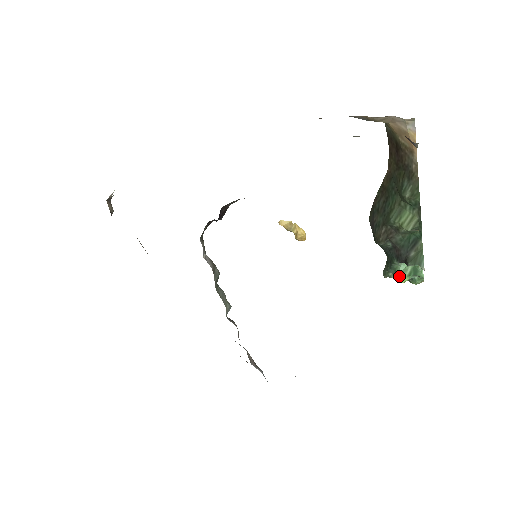
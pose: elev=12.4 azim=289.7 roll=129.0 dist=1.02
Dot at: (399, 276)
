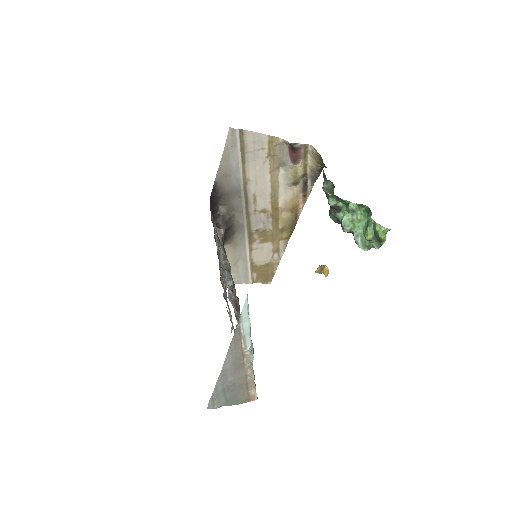
Dot at: occluded
